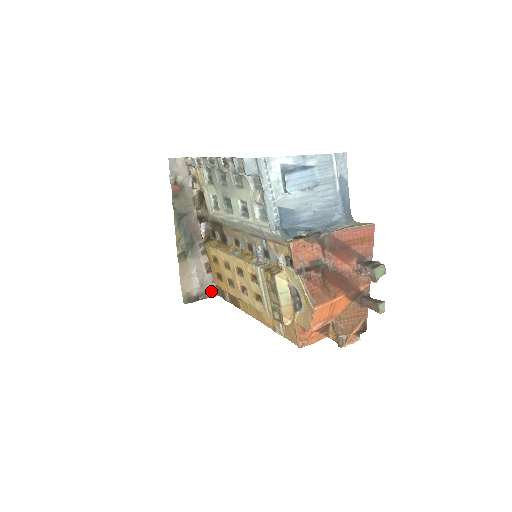
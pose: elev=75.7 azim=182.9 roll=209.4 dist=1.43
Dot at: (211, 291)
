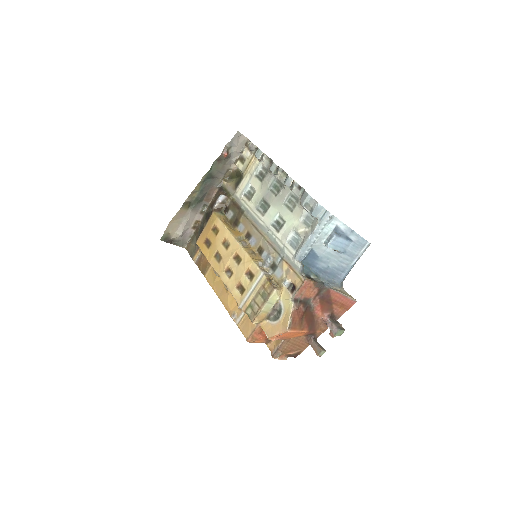
Dot at: (184, 242)
